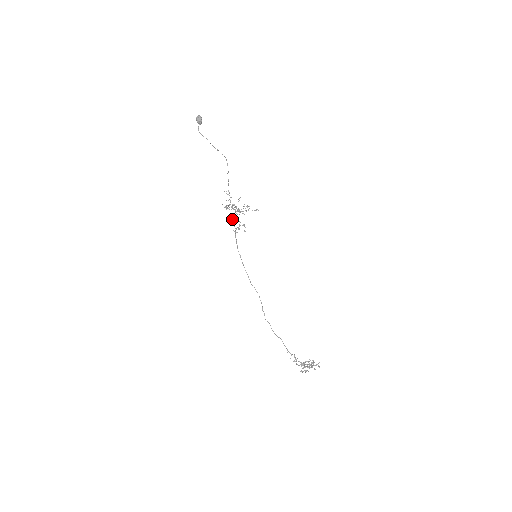
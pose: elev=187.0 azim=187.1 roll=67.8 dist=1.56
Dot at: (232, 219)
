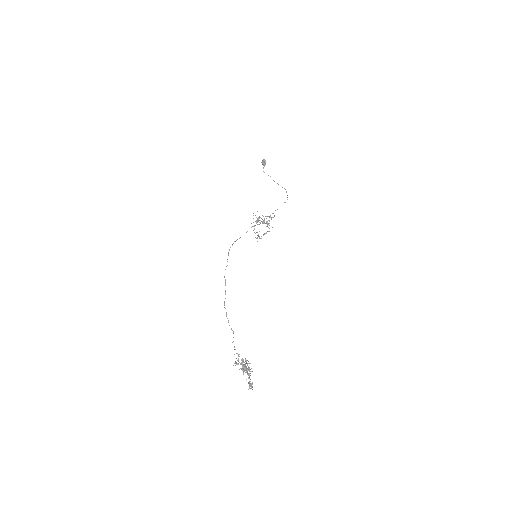
Dot at: occluded
